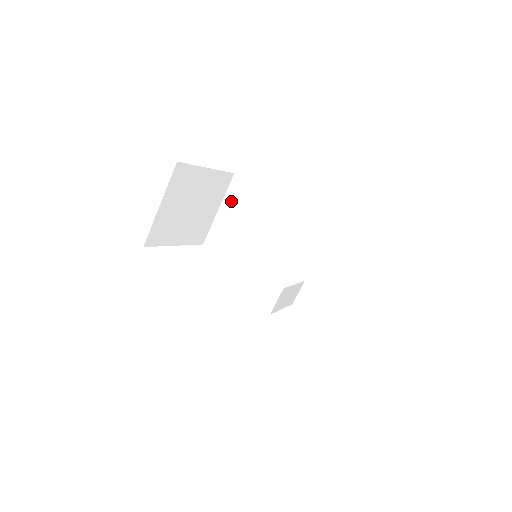
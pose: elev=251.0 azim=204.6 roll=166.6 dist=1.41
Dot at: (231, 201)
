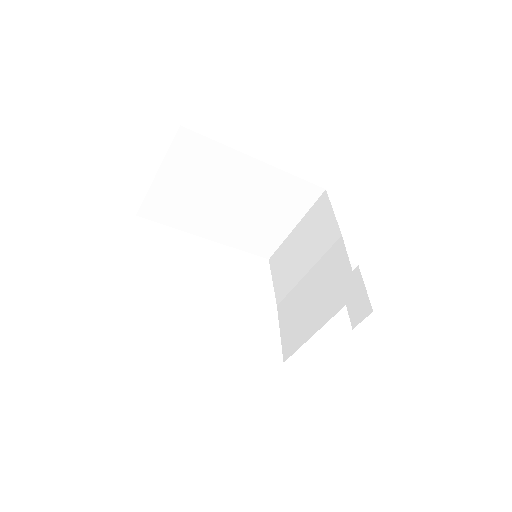
Dot at: (178, 163)
